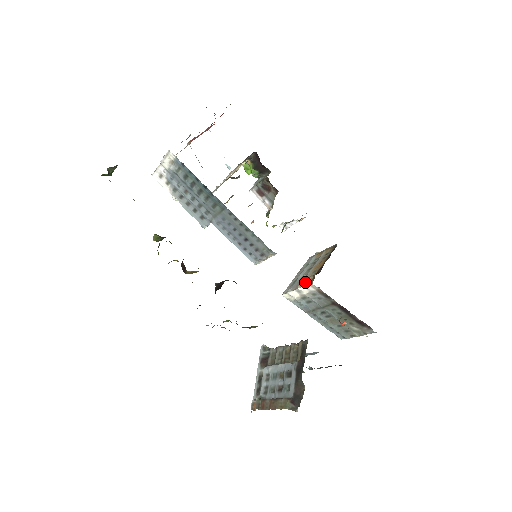
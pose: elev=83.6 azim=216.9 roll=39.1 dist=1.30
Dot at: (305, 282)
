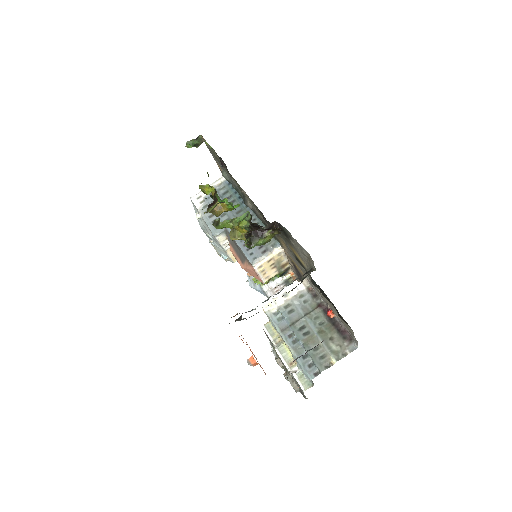
Dot at: occluded
